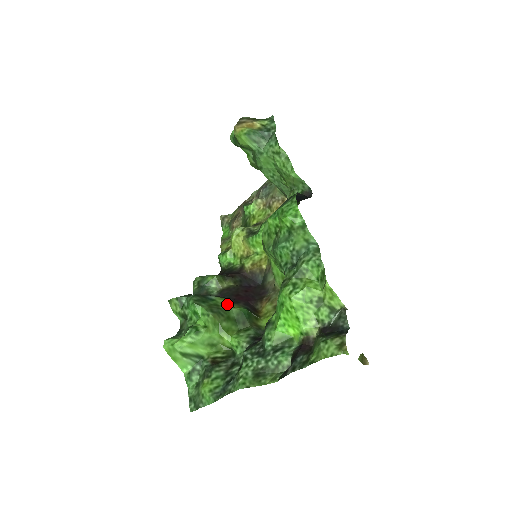
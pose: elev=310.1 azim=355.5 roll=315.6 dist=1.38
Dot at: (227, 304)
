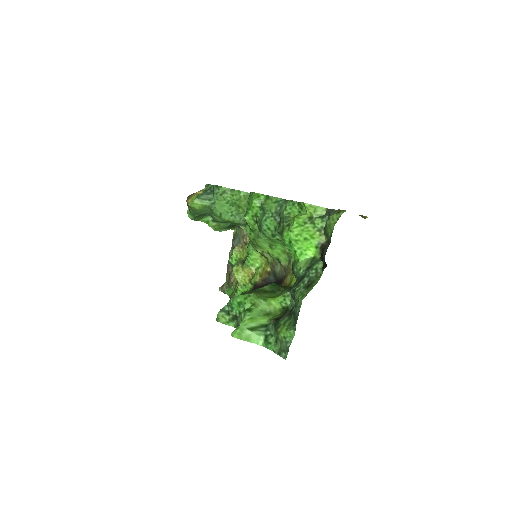
Dot at: (258, 288)
